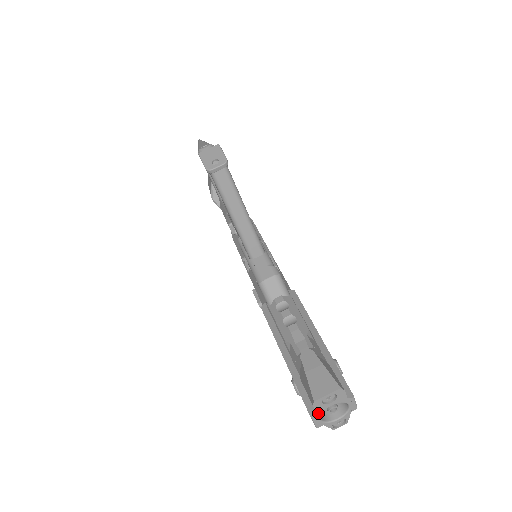
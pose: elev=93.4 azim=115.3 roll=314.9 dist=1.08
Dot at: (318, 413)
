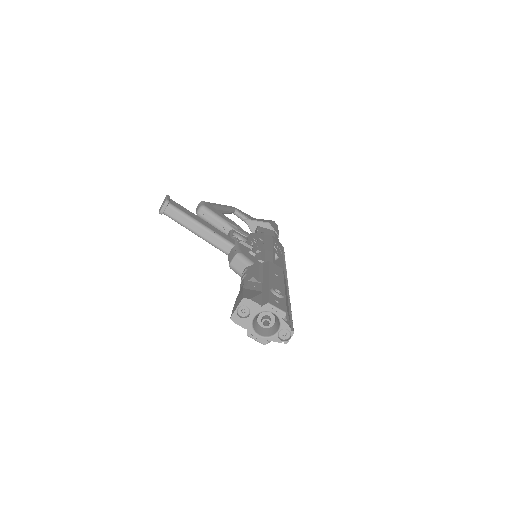
Dot at: (248, 329)
